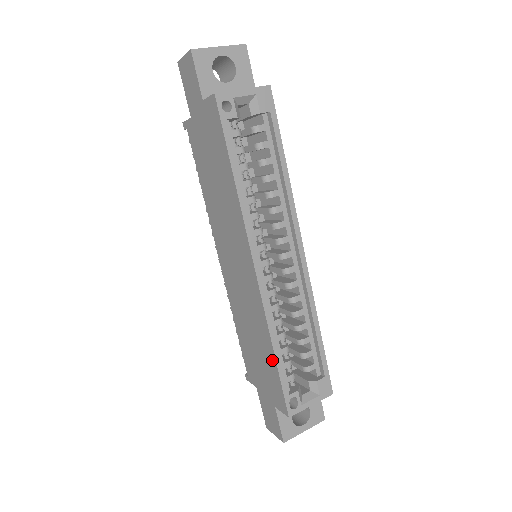
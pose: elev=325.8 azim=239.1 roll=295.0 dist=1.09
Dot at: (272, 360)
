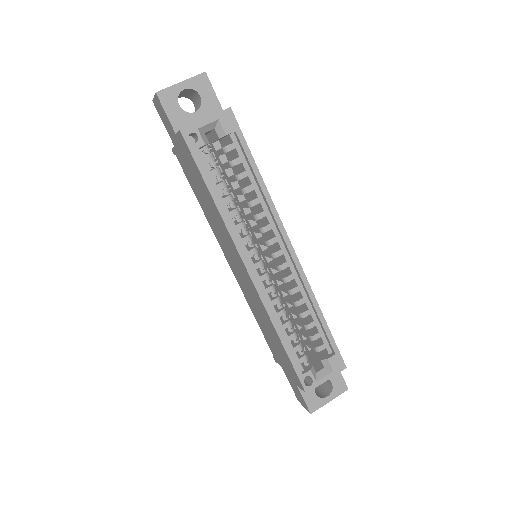
Dot at: (282, 347)
